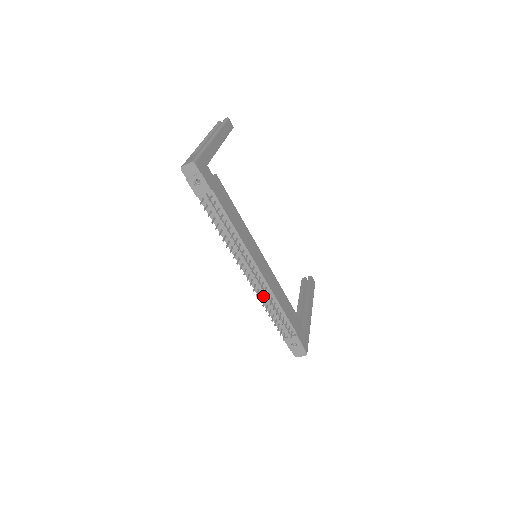
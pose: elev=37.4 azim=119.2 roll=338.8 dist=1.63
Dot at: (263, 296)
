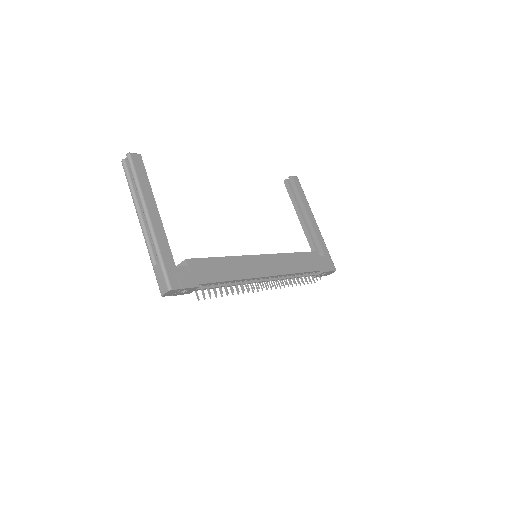
Dot at: occluded
